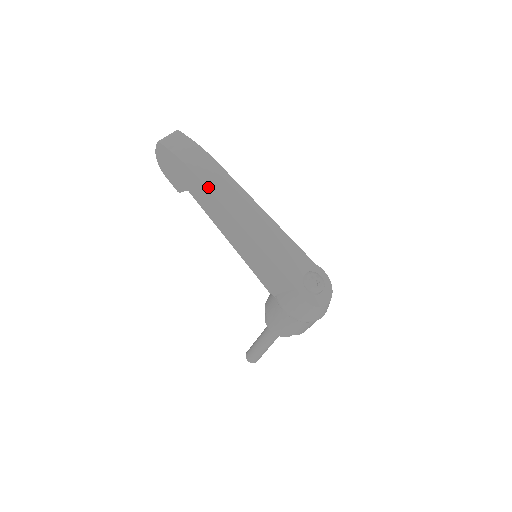
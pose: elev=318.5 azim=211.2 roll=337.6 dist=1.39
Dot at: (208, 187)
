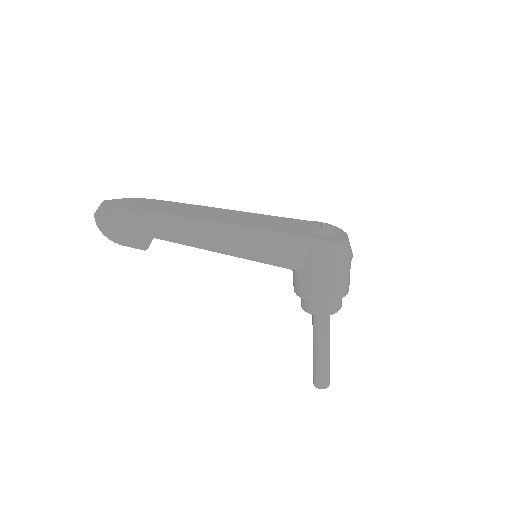
Dot at: (172, 214)
